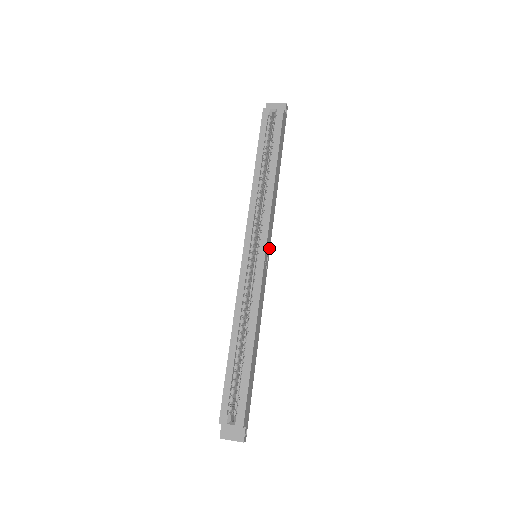
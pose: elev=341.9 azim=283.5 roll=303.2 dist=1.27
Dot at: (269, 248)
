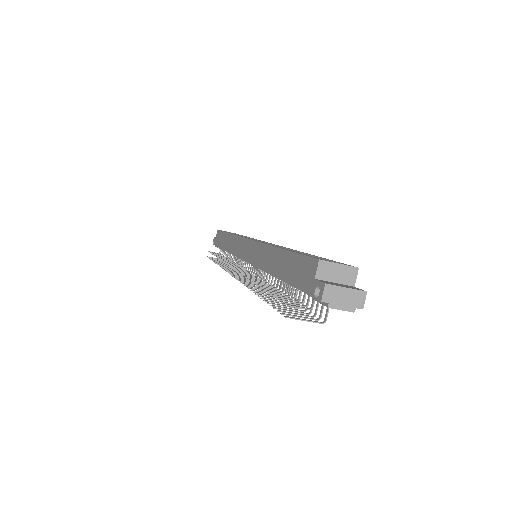
Dot at: occluded
